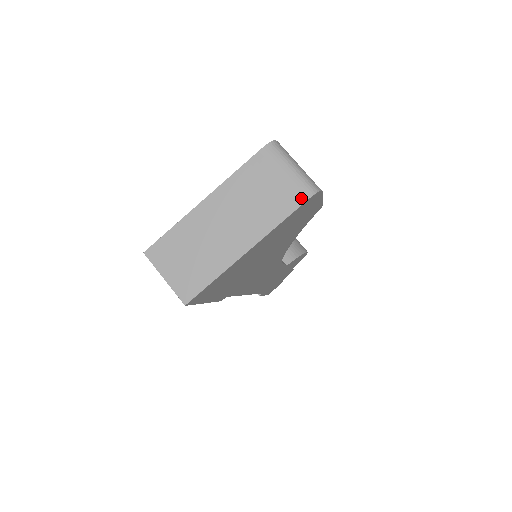
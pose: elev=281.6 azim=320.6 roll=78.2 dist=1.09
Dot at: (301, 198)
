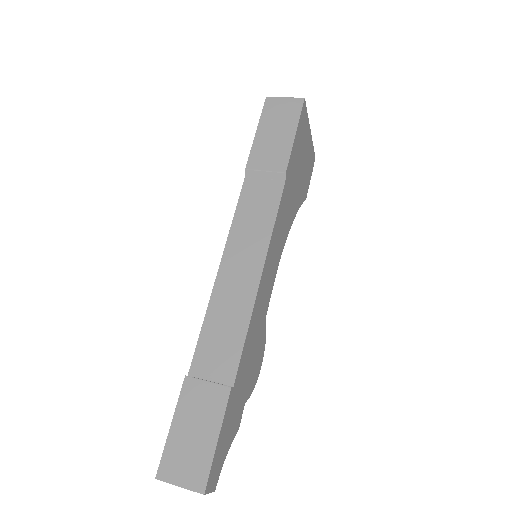
Dot at: occluded
